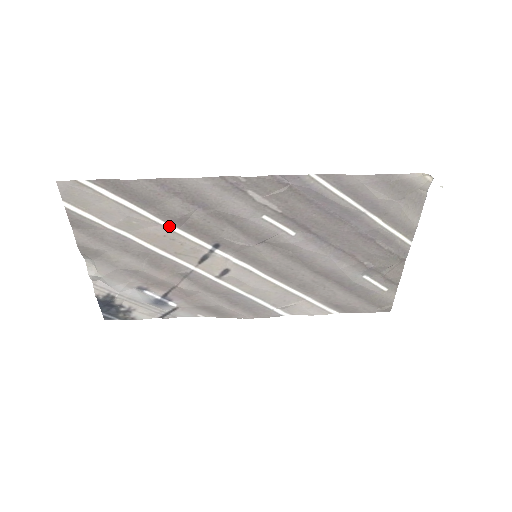
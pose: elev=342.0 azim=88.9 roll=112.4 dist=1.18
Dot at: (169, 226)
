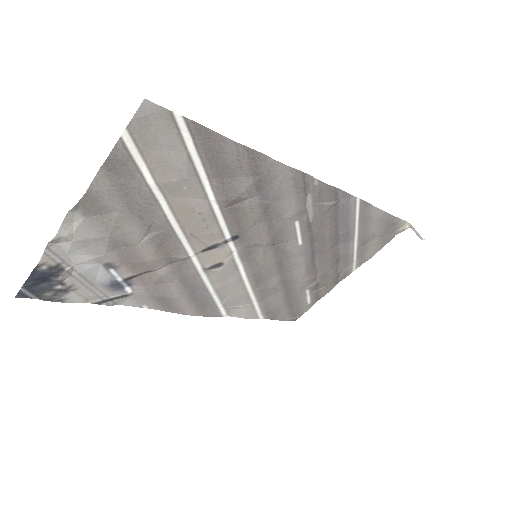
Dot at: (214, 204)
